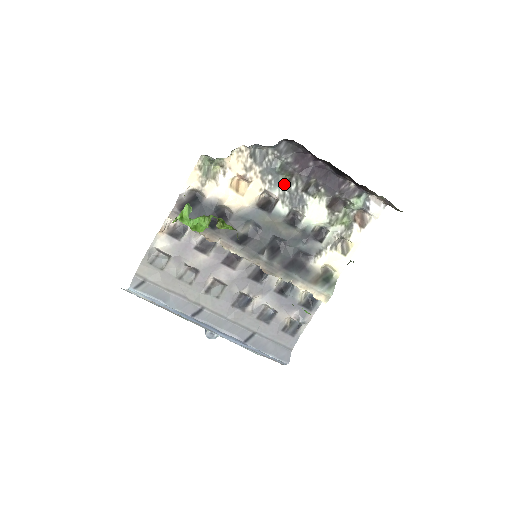
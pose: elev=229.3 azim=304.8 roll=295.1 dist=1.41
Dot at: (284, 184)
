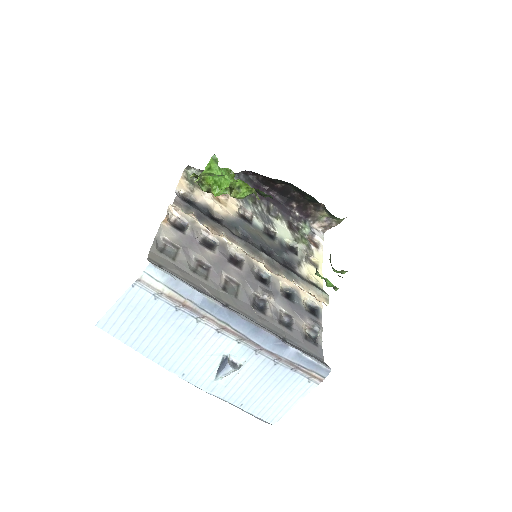
Dot at: (252, 205)
